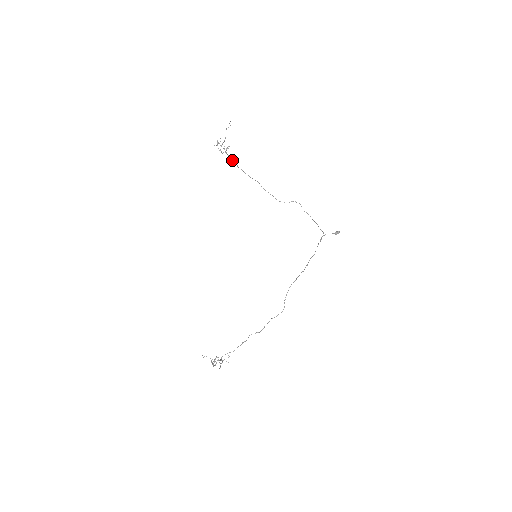
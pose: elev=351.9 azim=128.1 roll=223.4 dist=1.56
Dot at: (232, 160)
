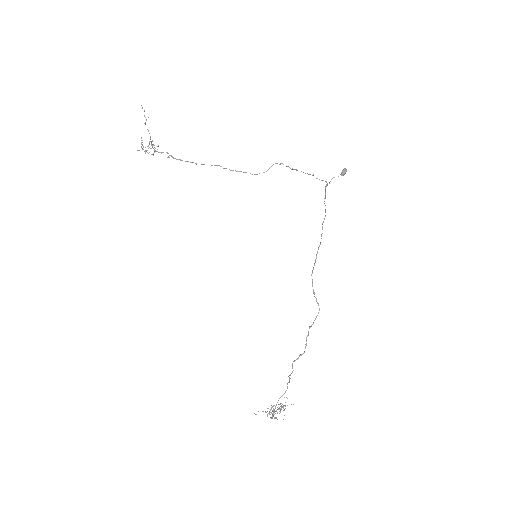
Dot at: occluded
